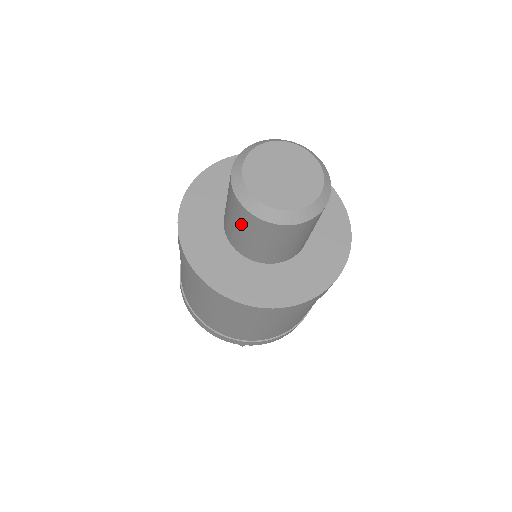
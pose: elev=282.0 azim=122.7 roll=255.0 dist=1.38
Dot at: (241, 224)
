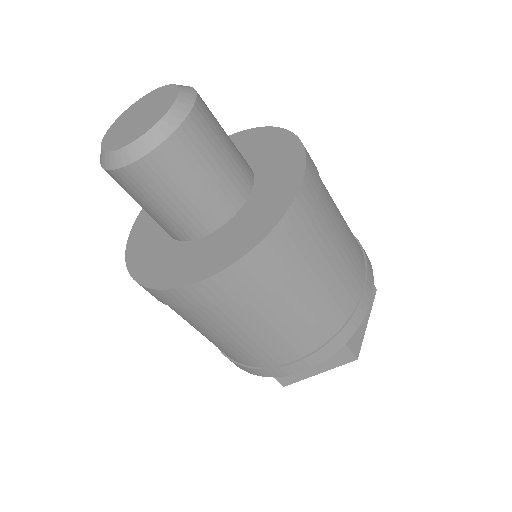
Dot at: occluded
